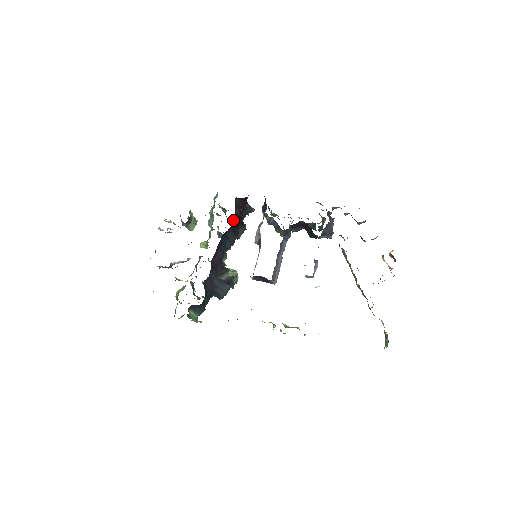
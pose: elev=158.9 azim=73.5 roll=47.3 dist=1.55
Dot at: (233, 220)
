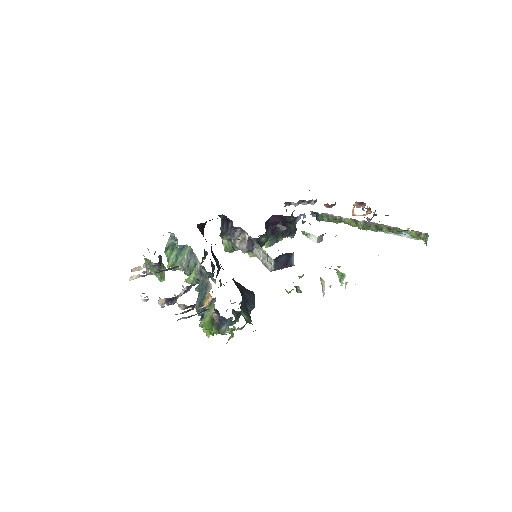
Dot at: occluded
